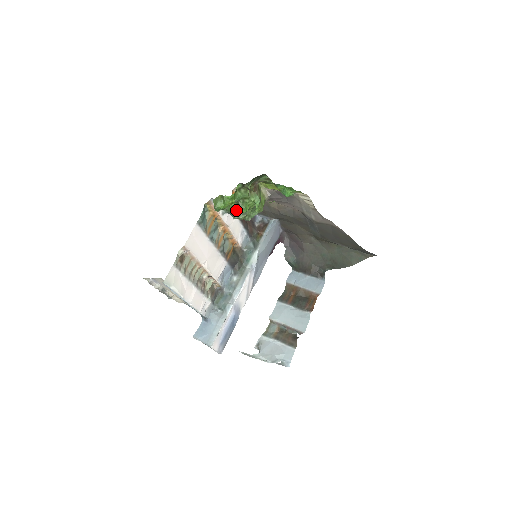
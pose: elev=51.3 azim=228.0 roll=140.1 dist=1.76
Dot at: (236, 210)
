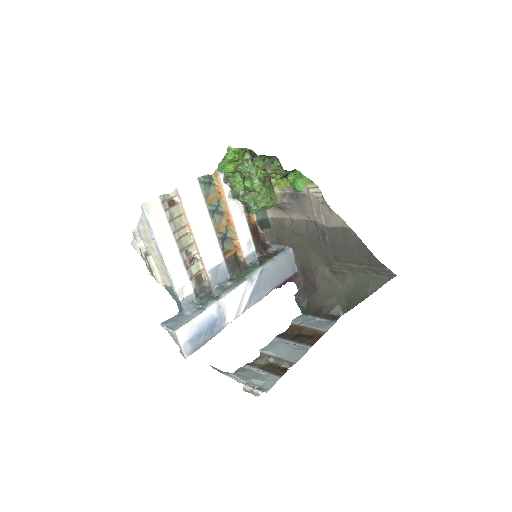
Dot at: (242, 190)
